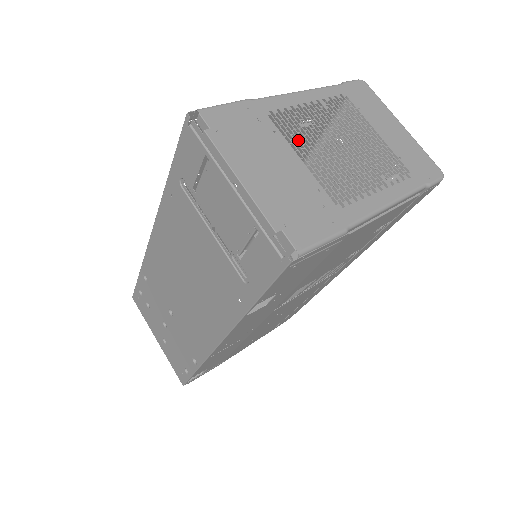
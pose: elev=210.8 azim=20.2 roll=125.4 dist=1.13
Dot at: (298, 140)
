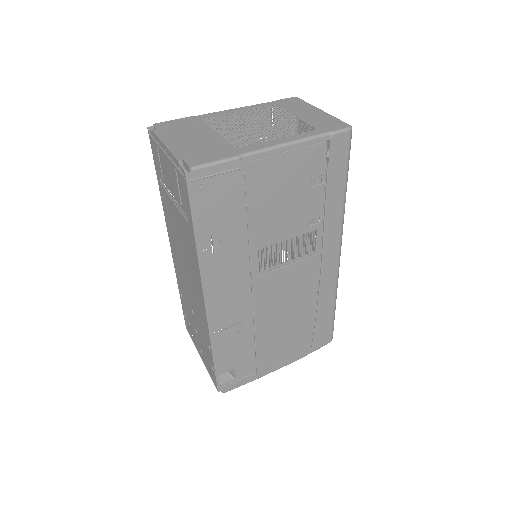
Dot at: occluded
